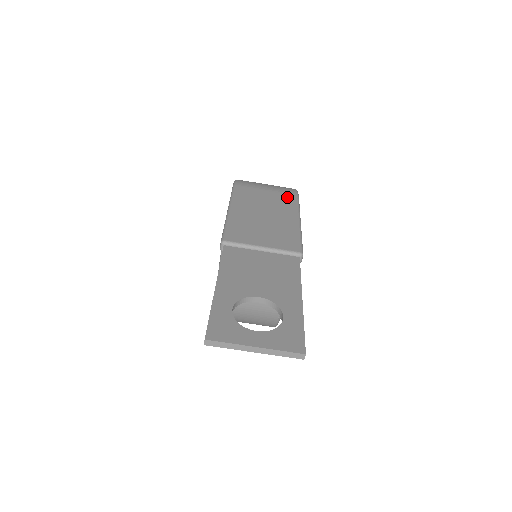
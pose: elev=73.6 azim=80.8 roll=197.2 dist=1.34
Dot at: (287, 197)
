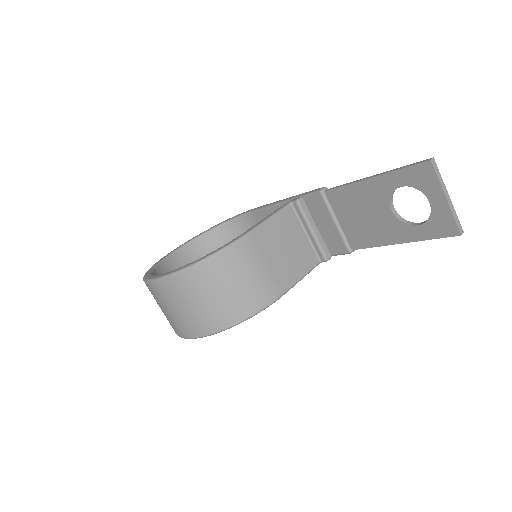
Dot at: occluded
